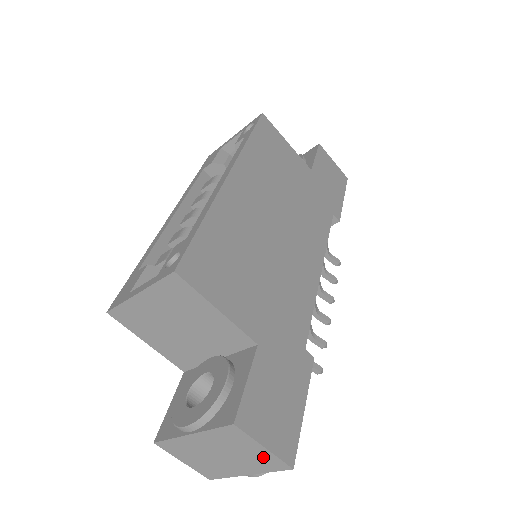
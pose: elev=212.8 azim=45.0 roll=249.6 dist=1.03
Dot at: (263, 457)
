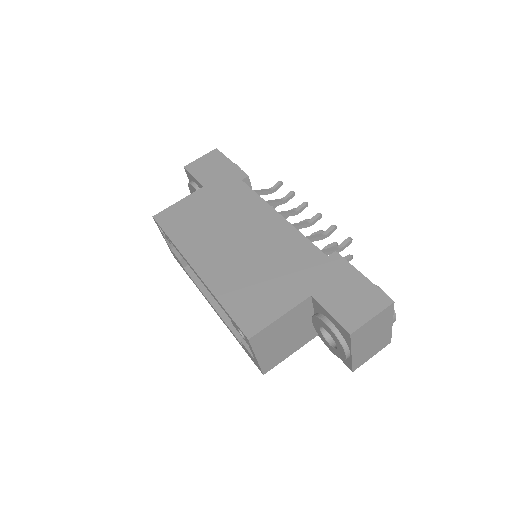
Dot at: (380, 318)
